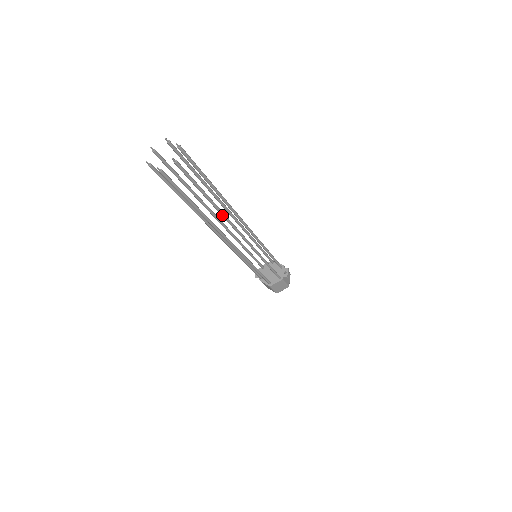
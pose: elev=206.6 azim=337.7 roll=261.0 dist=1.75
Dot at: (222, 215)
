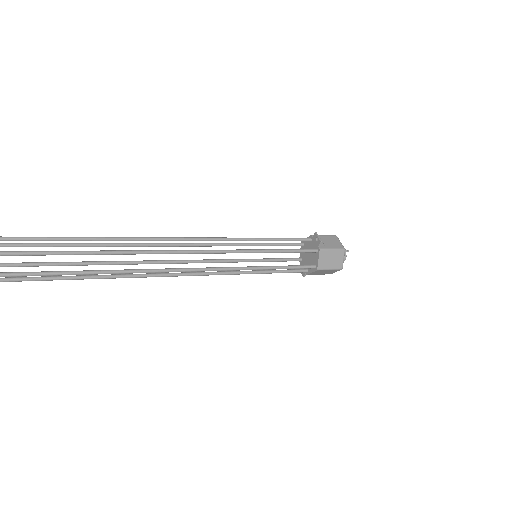
Dot at: (122, 254)
